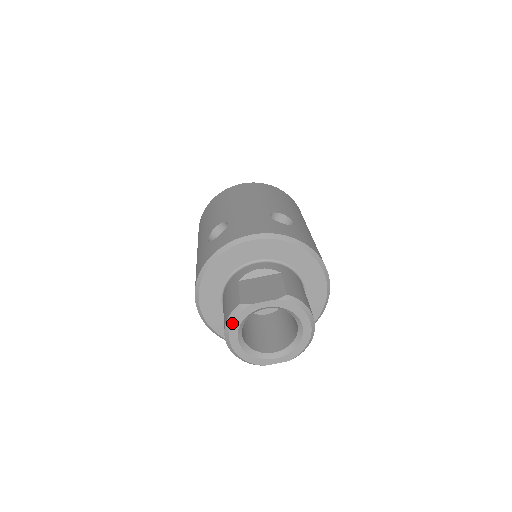
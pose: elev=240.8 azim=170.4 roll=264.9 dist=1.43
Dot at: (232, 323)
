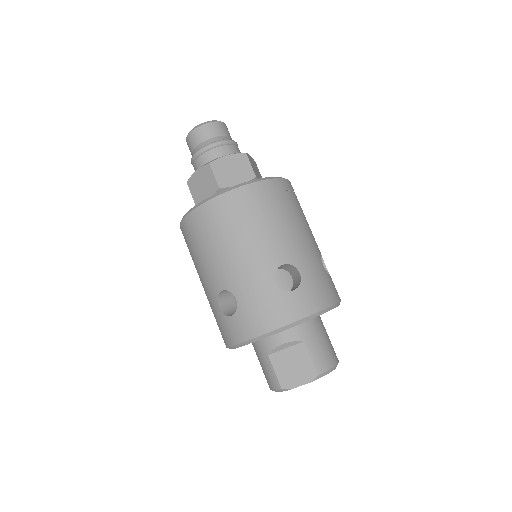
Dot at: occluded
